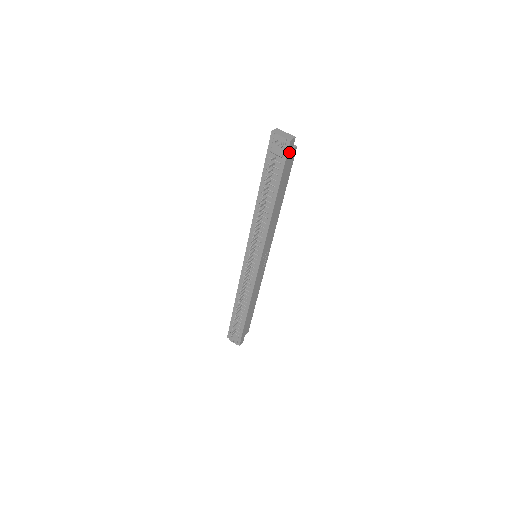
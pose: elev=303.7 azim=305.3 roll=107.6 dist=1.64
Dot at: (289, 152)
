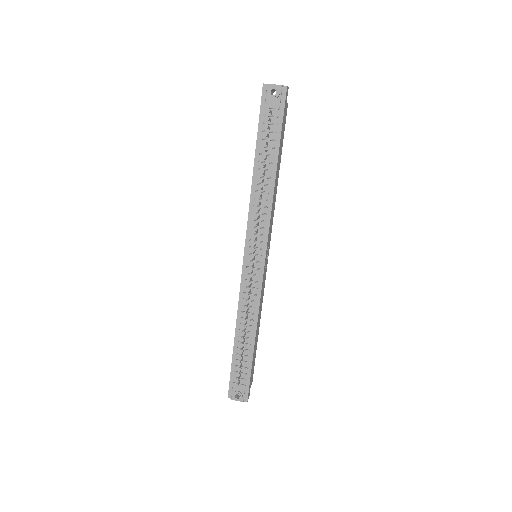
Dot at: (285, 103)
